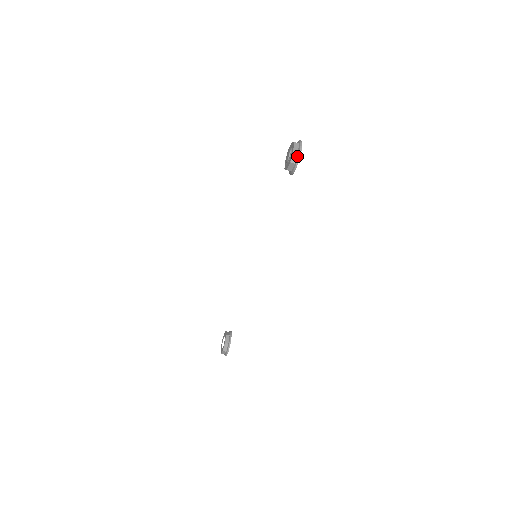
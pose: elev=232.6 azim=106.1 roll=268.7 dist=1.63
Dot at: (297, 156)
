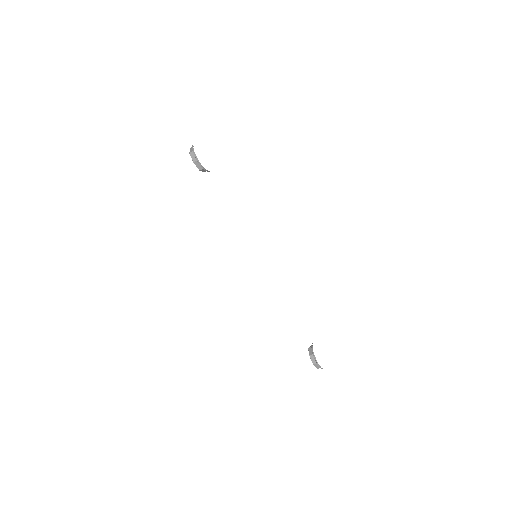
Dot at: (194, 154)
